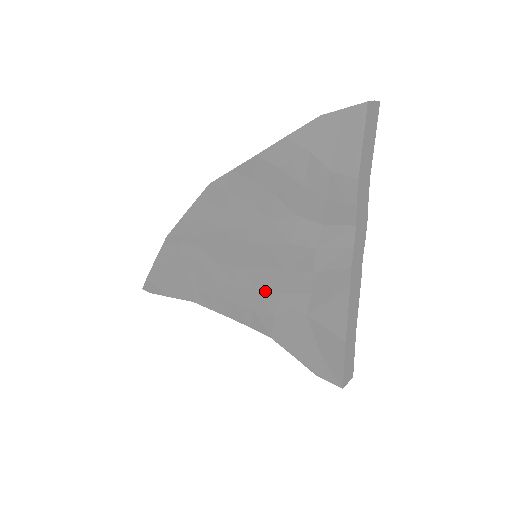
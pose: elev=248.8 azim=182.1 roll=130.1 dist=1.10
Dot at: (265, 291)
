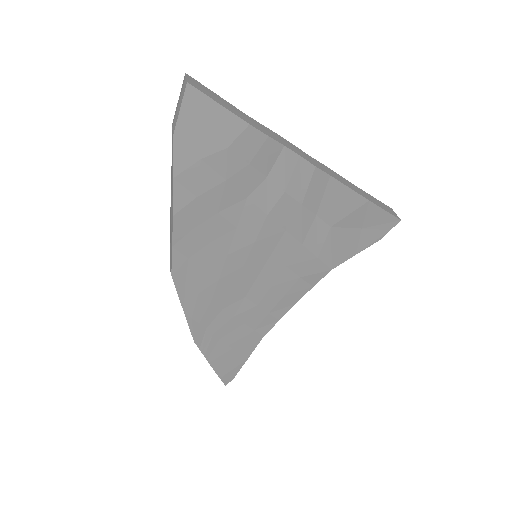
Dot at: (292, 259)
